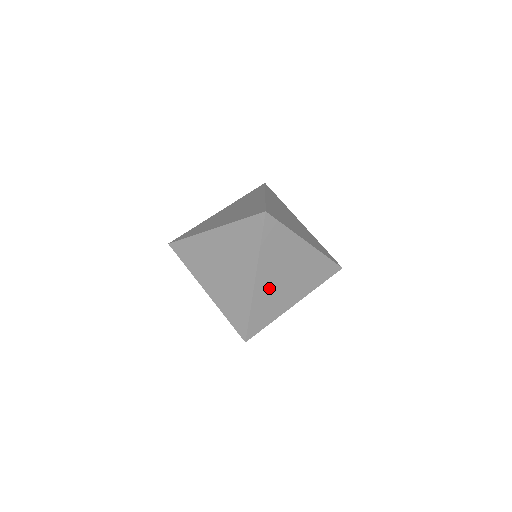
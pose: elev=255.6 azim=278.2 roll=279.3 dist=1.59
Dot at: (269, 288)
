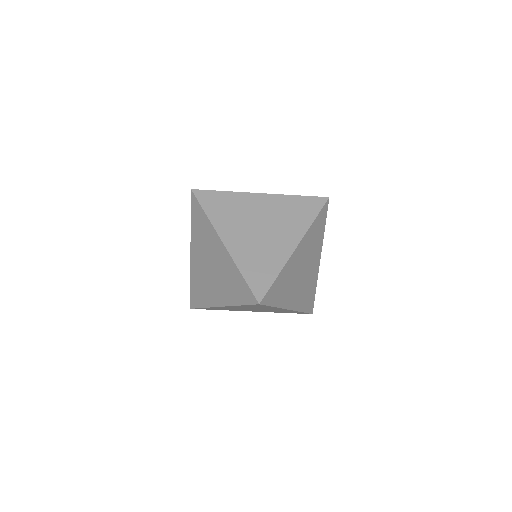
Dot at: (294, 267)
